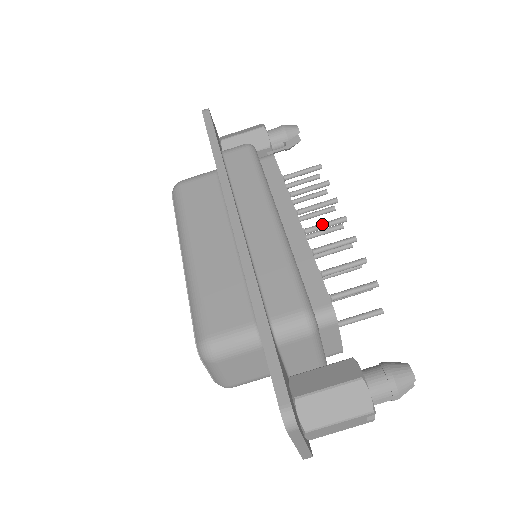
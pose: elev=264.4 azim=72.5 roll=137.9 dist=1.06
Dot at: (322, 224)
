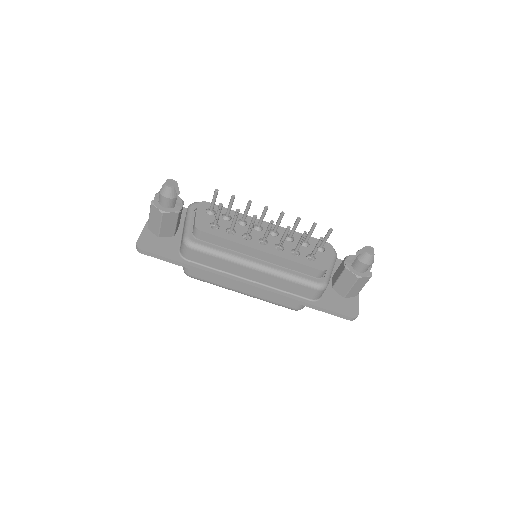
Dot at: (267, 234)
